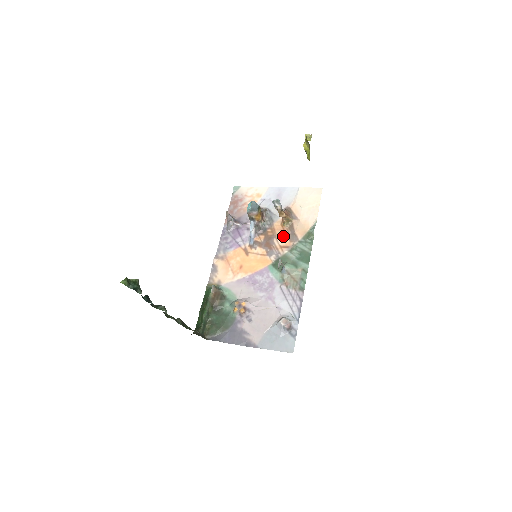
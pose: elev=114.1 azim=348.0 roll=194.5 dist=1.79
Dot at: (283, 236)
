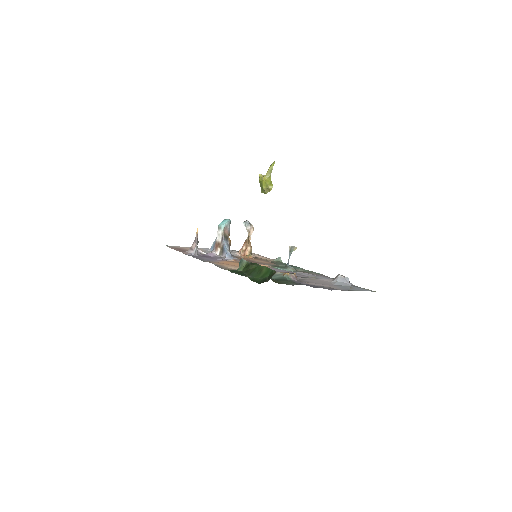
Dot at: (257, 260)
